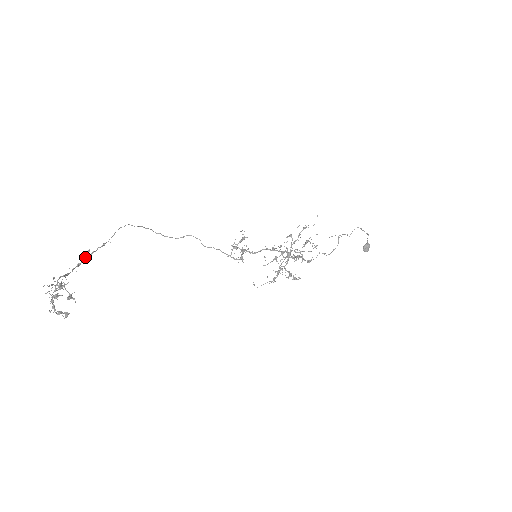
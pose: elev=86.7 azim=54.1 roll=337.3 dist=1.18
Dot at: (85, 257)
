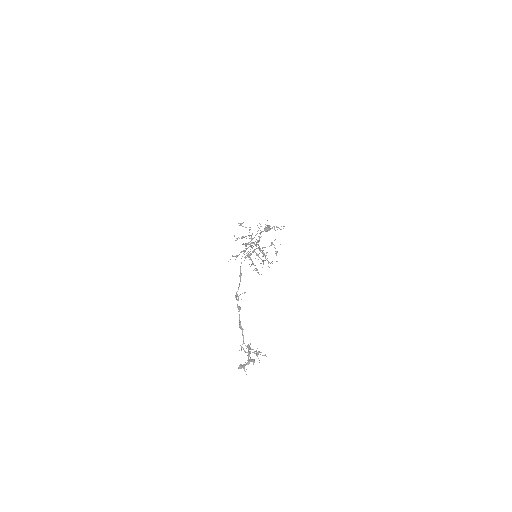
Dot at: occluded
